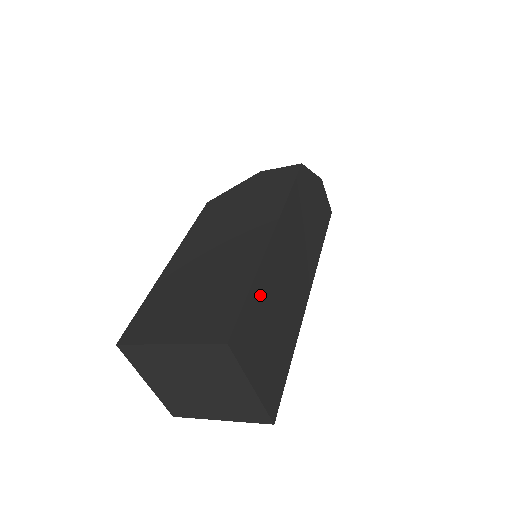
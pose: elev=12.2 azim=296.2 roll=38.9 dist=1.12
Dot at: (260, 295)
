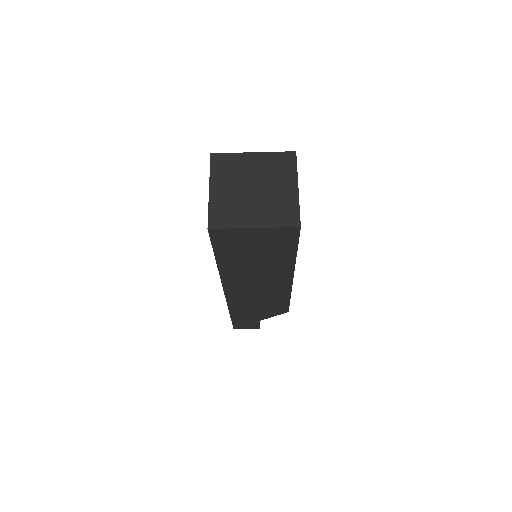
Dot at: occluded
